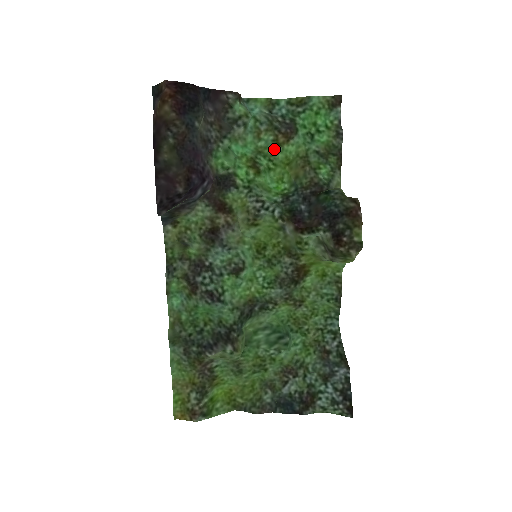
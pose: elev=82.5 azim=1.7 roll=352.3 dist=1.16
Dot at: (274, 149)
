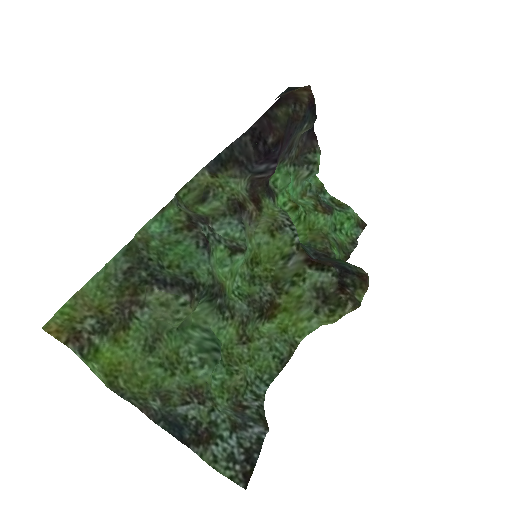
Dot at: (312, 209)
